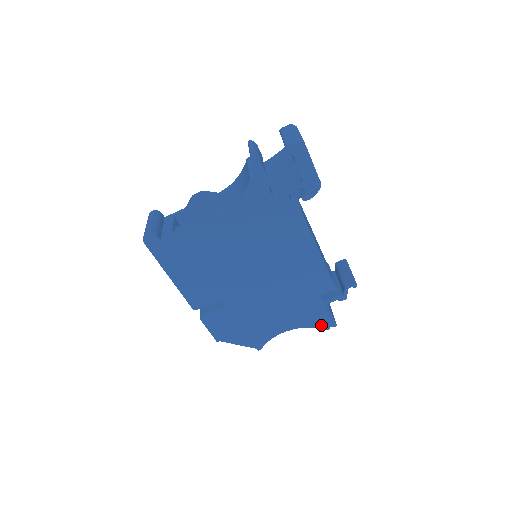
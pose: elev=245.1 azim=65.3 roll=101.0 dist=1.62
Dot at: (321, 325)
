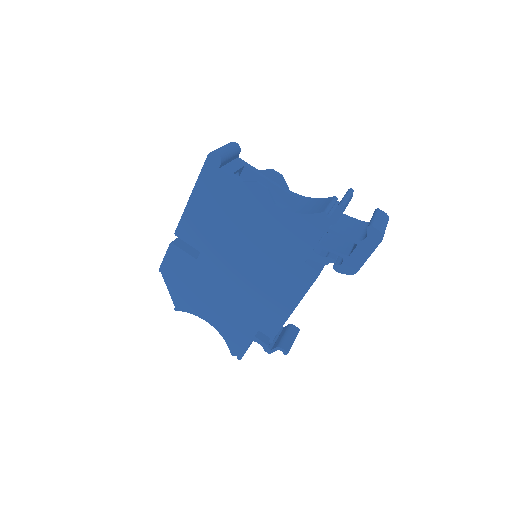
Dot at: (232, 347)
